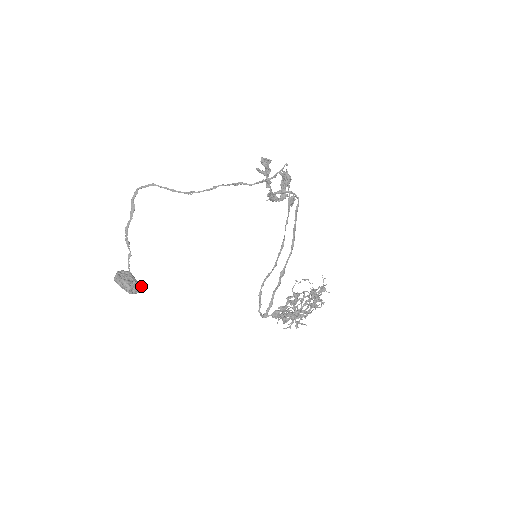
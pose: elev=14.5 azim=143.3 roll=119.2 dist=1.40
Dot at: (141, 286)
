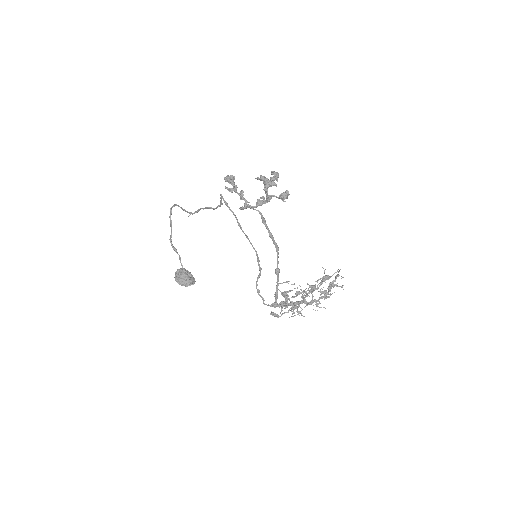
Dot at: (191, 280)
